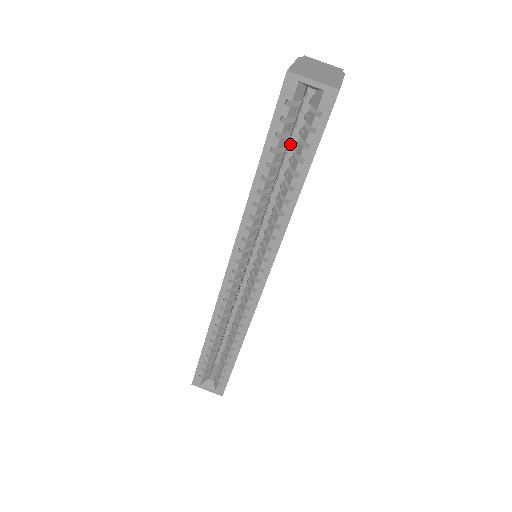
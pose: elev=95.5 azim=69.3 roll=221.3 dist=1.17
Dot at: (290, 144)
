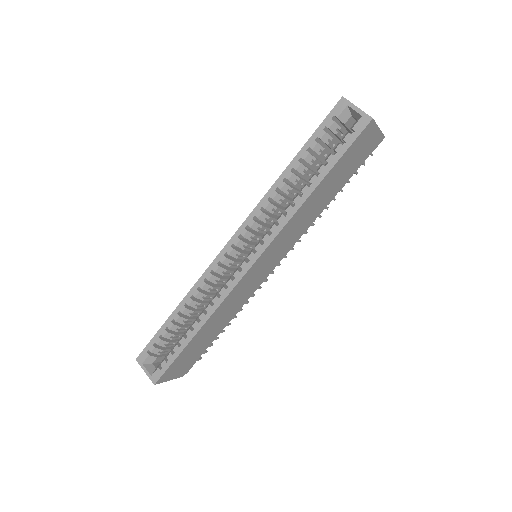
Dot at: occluded
